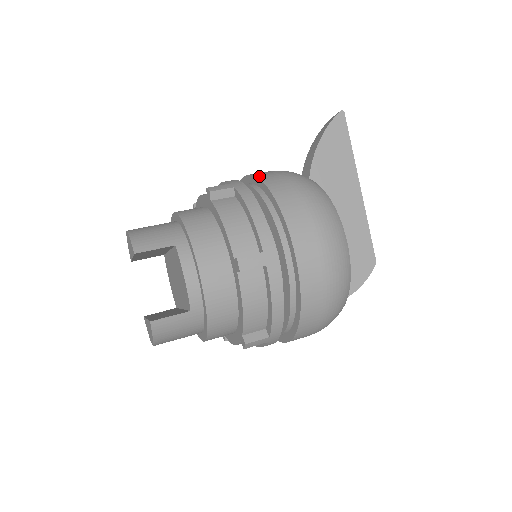
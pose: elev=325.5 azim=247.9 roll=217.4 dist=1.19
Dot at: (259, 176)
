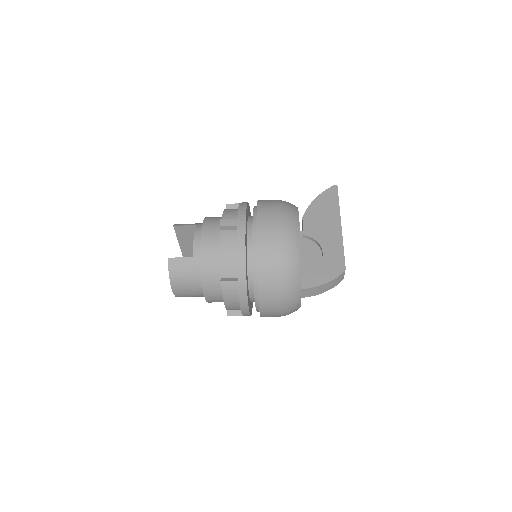
Dot at: occluded
